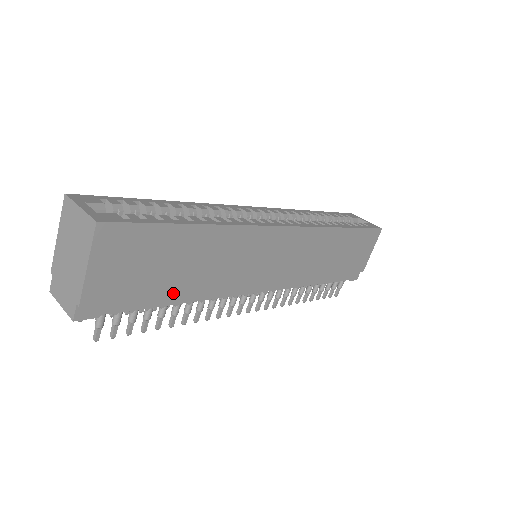
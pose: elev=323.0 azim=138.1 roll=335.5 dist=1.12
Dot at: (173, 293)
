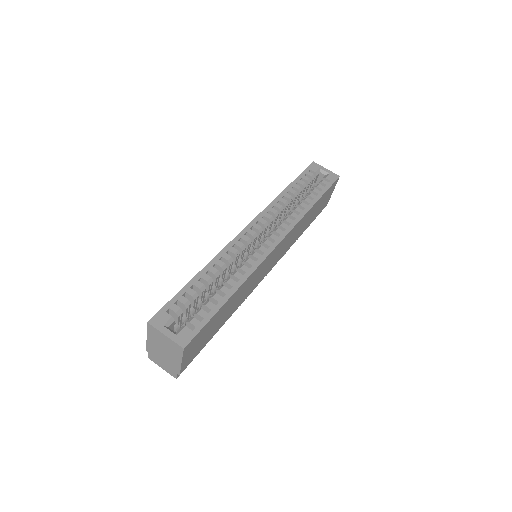
Dot at: occluded
